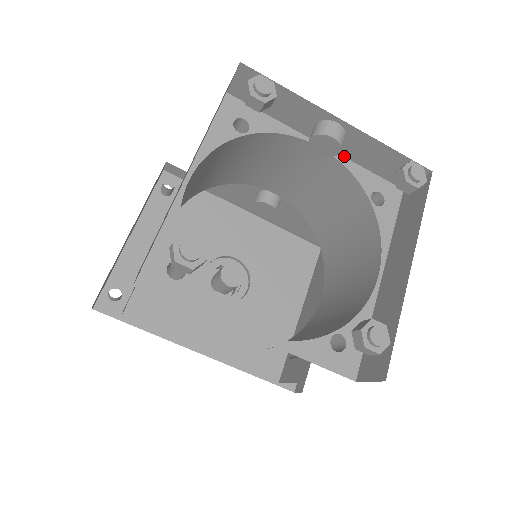
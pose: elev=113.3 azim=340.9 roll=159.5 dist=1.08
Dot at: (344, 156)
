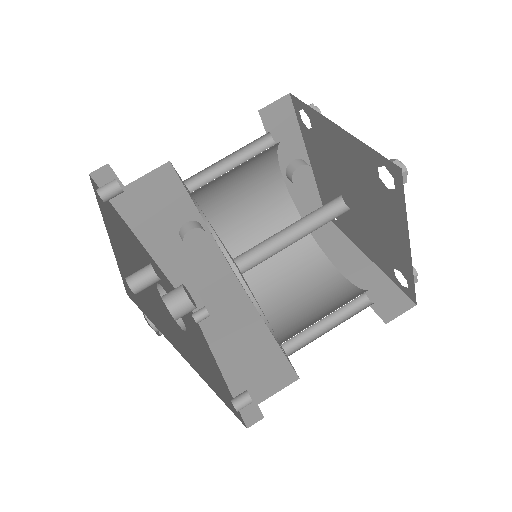
Dot at: (288, 193)
